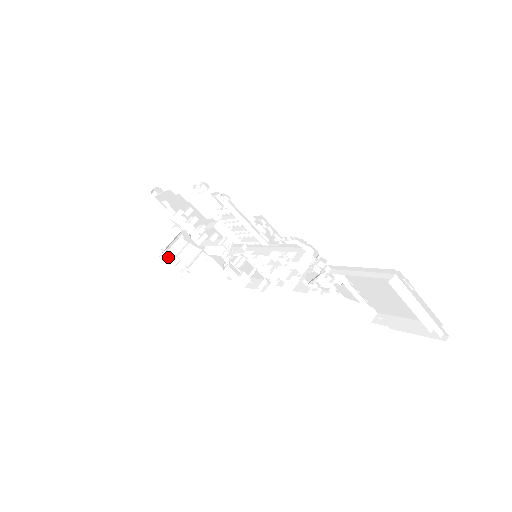
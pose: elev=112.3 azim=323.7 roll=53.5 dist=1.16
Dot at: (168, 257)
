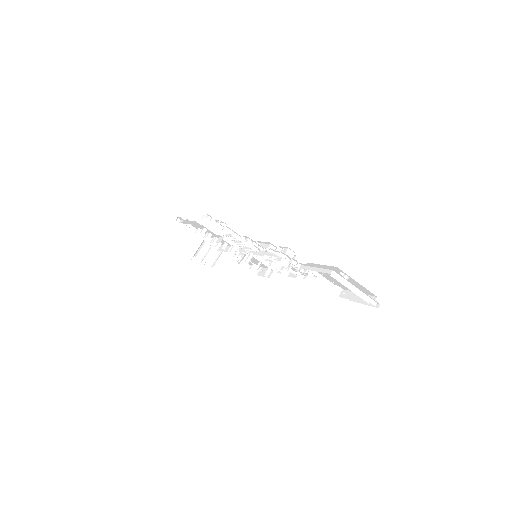
Dot at: (198, 259)
